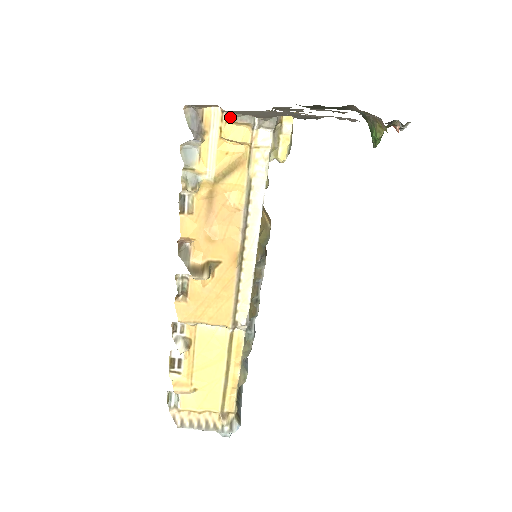
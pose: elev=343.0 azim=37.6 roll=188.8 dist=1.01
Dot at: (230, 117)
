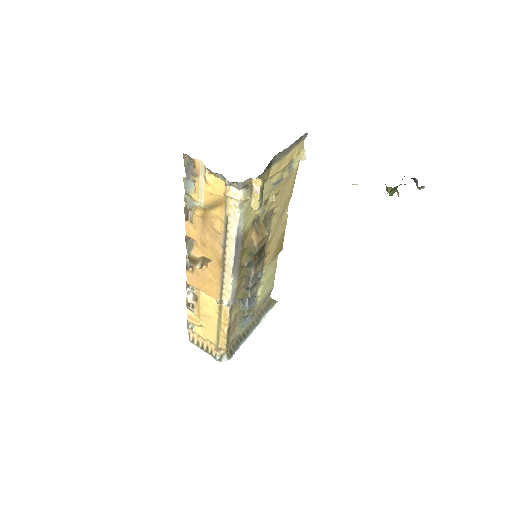
Dot at: (211, 171)
